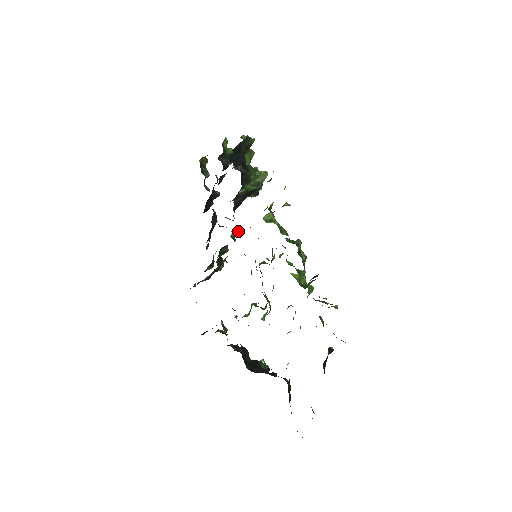
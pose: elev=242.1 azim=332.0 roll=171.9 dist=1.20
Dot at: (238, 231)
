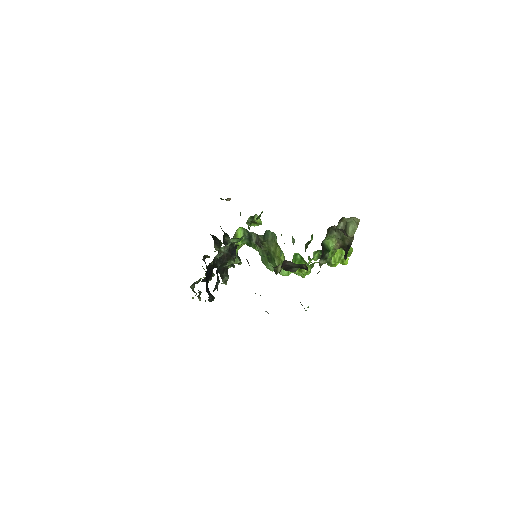
Dot at: occluded
